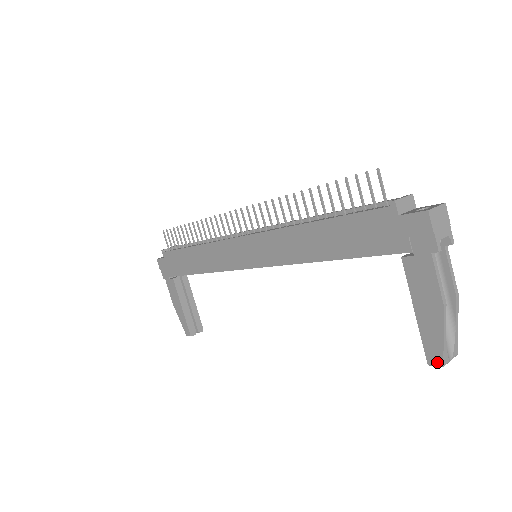
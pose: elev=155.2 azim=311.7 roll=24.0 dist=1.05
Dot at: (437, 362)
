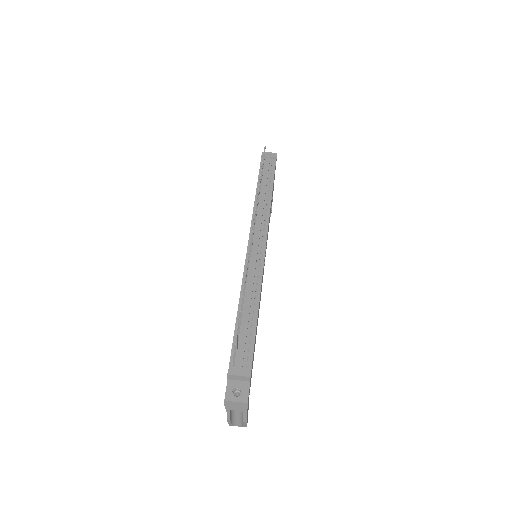
Dot at: occluded
